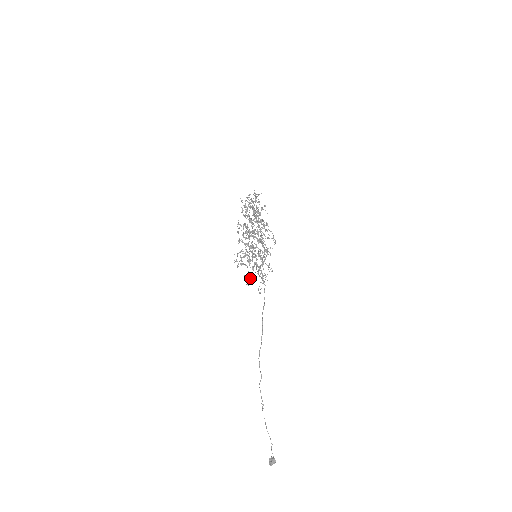
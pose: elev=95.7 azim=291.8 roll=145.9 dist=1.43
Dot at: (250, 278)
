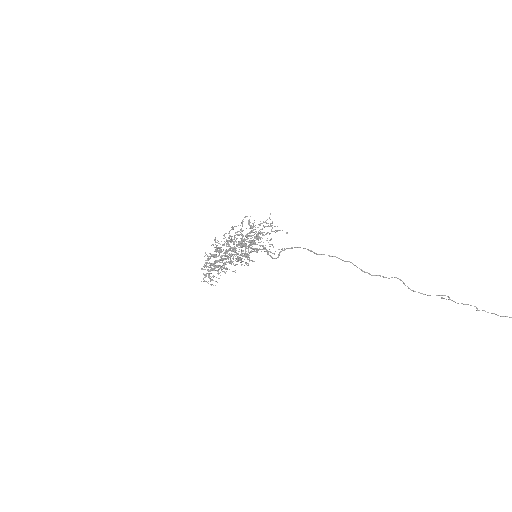
Dot at: occluded
